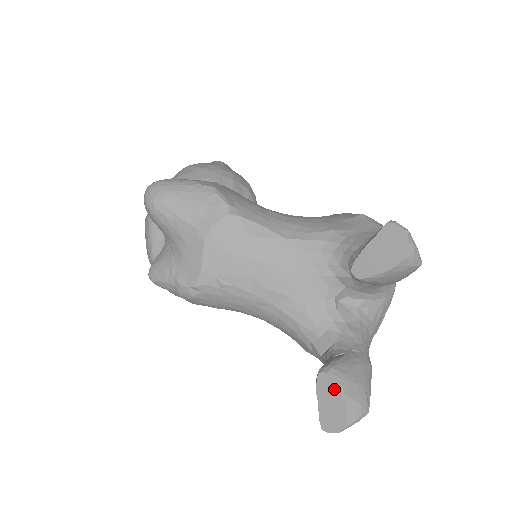
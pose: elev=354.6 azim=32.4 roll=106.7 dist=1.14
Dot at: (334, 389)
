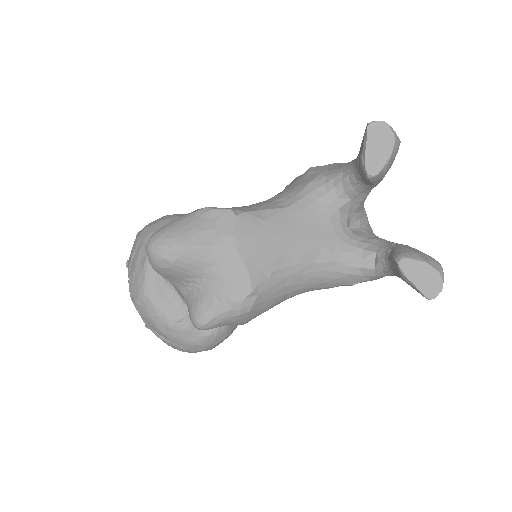
Dot at: (417, 263)
